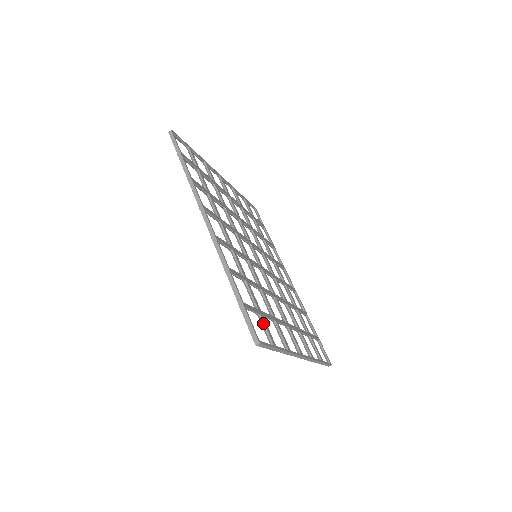
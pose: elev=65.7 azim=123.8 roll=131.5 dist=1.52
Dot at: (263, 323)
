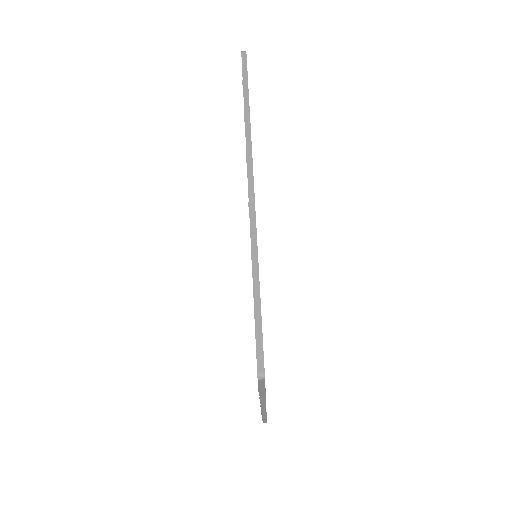
Dot at: occluded
